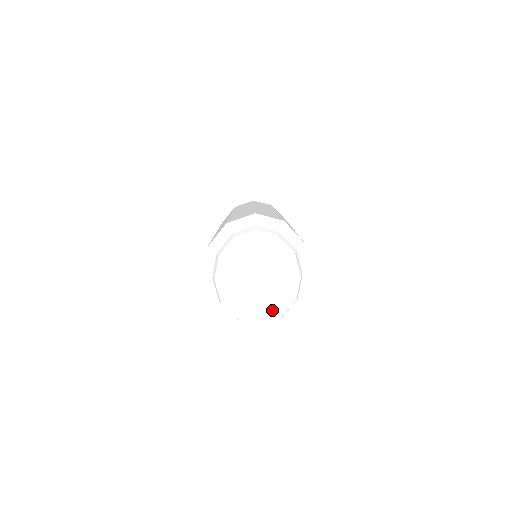
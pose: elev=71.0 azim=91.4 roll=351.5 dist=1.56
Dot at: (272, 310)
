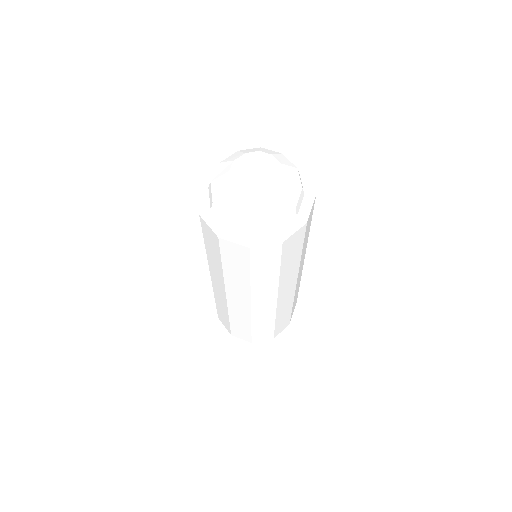
Dot at: (267, 204)
